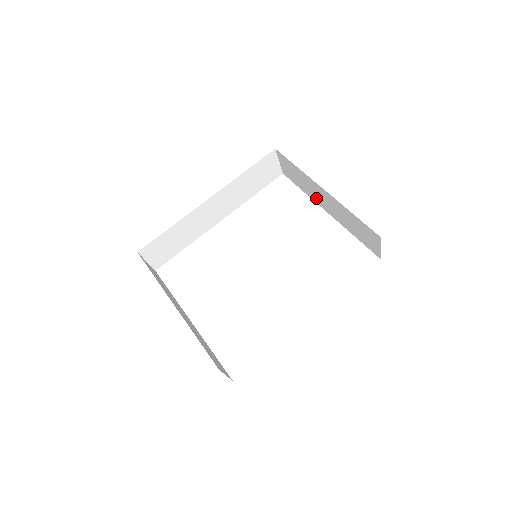
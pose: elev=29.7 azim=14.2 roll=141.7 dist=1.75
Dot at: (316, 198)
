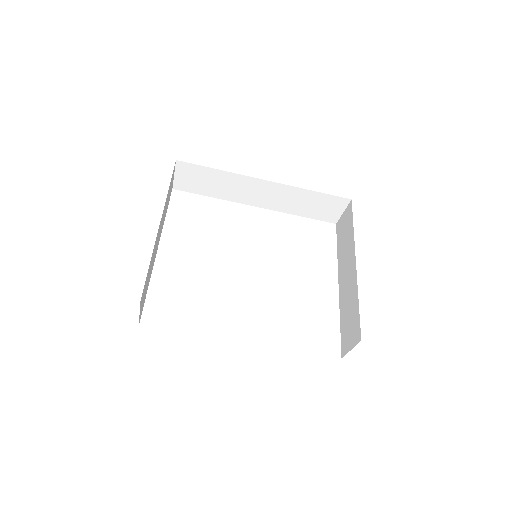
Dot at: (342, 265)
